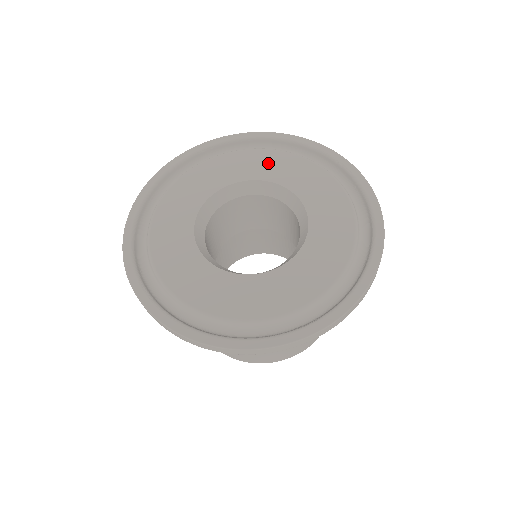
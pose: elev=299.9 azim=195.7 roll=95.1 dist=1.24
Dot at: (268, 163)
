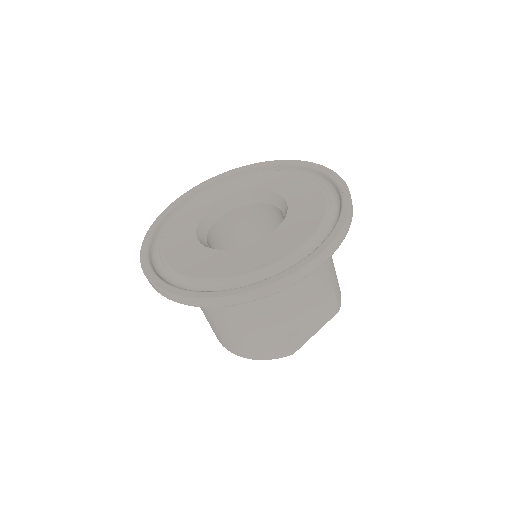
Dot at: (288, 181)
